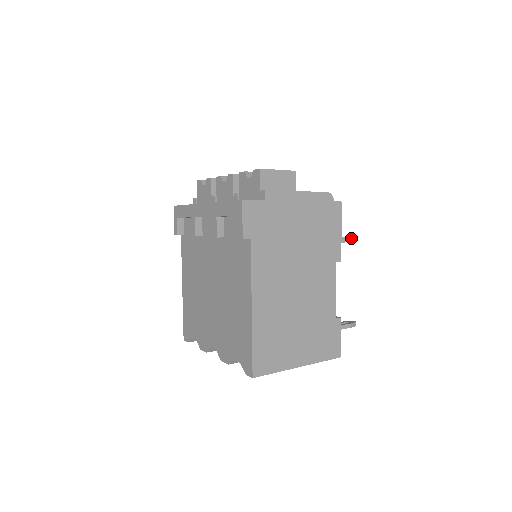
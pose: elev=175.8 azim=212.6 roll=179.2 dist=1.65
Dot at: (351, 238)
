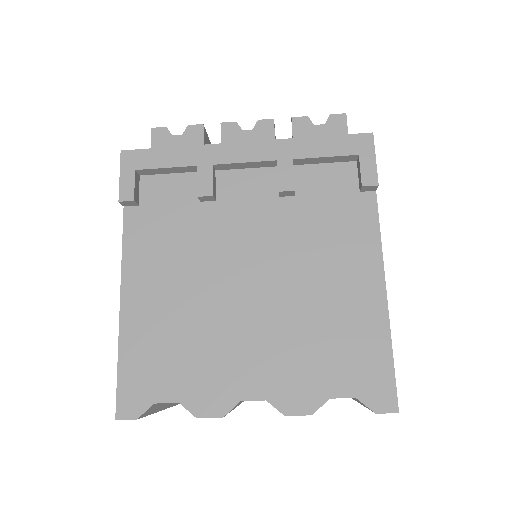
Dot at: occluded
